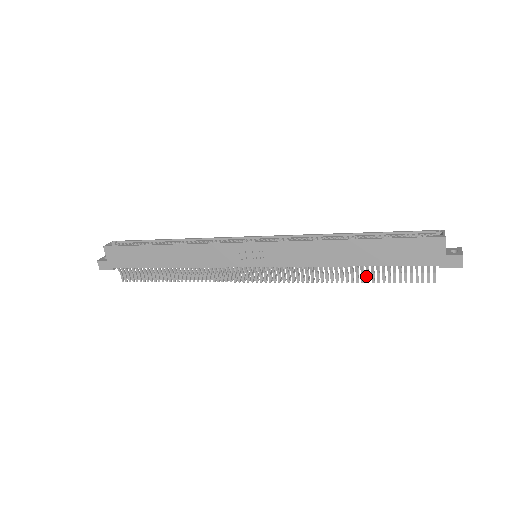
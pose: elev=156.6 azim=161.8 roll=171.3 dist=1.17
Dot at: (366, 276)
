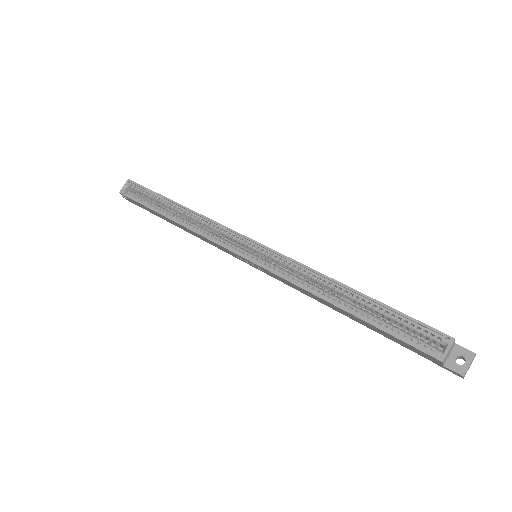
Dot at: occluded
